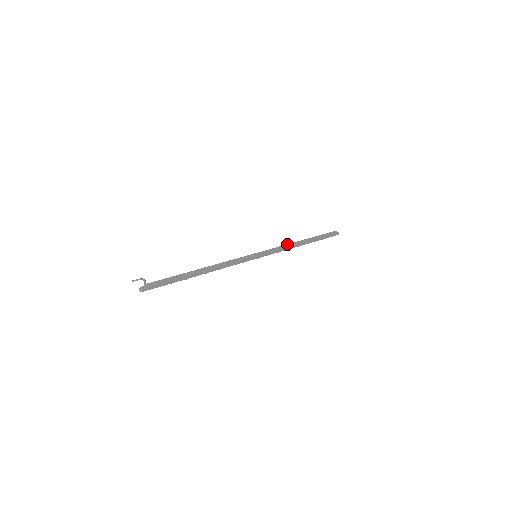
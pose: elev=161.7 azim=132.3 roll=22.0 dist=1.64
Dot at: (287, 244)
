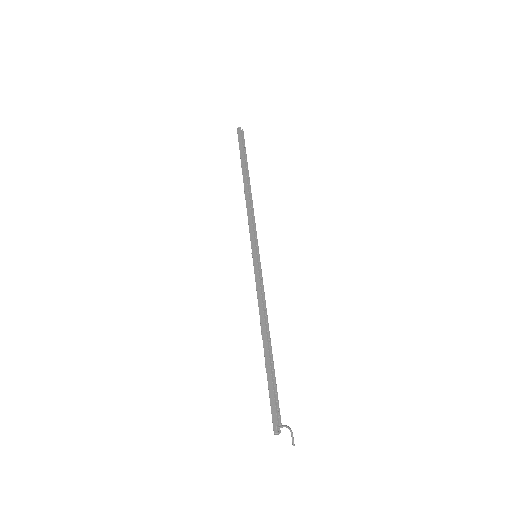
Dot at: (250, 205)
